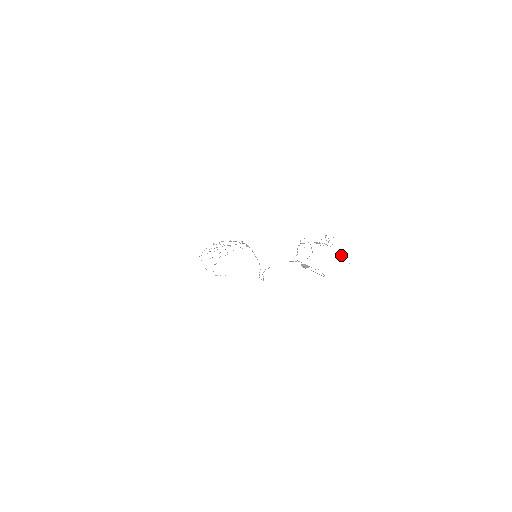
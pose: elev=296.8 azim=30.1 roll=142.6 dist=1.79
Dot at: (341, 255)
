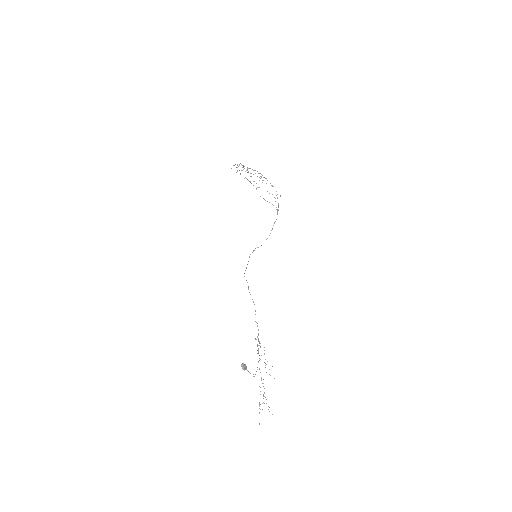
Dot at: occluded
